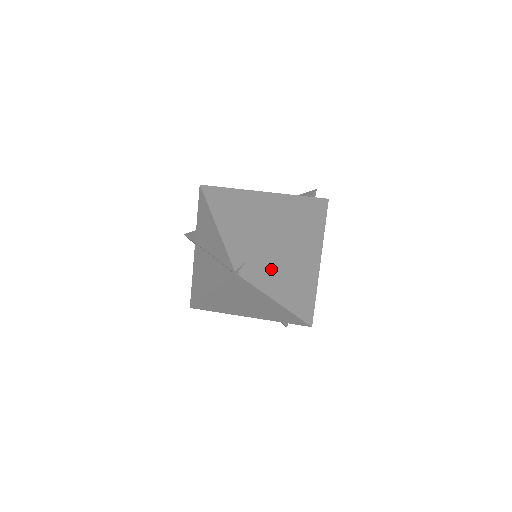
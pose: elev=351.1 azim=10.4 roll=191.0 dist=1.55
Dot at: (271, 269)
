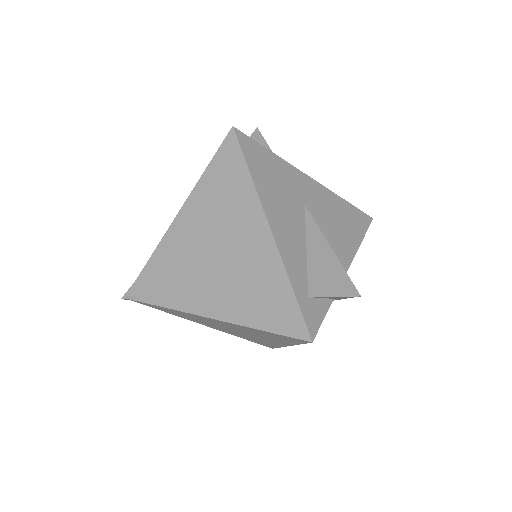
Dot at: (187, 316)
